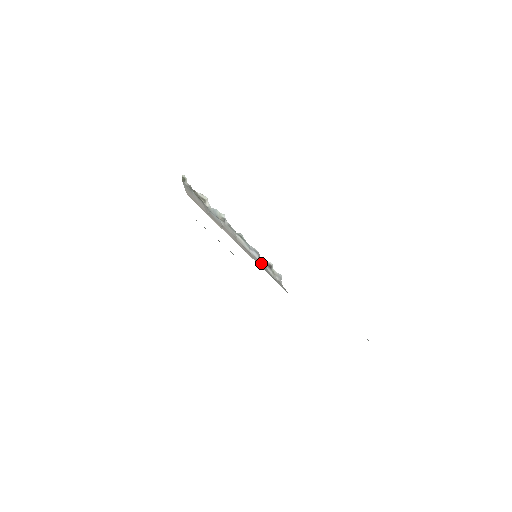
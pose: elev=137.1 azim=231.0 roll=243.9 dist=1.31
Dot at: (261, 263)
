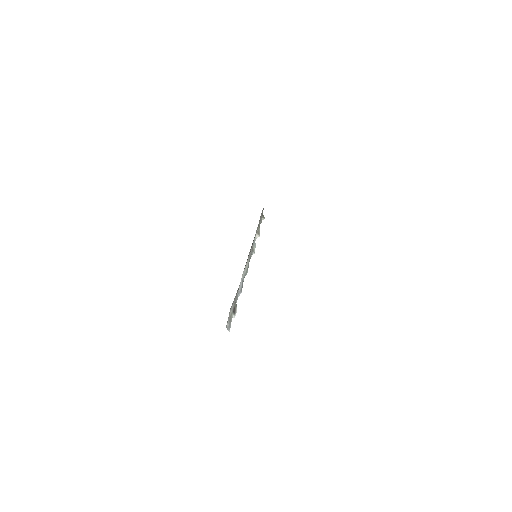
Dot at: (238, 290)
